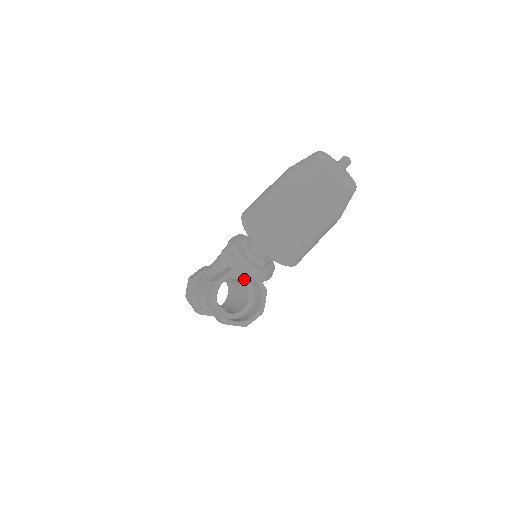
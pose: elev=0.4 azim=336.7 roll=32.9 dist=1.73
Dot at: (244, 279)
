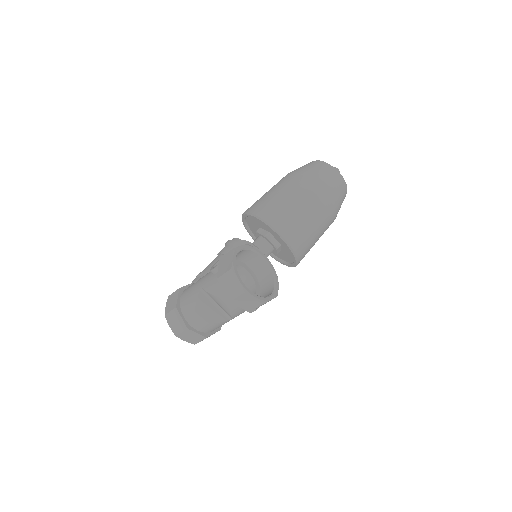
Dot at: (249, 270)
